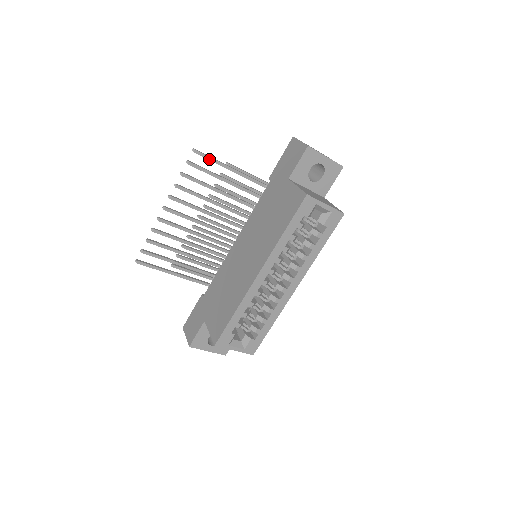
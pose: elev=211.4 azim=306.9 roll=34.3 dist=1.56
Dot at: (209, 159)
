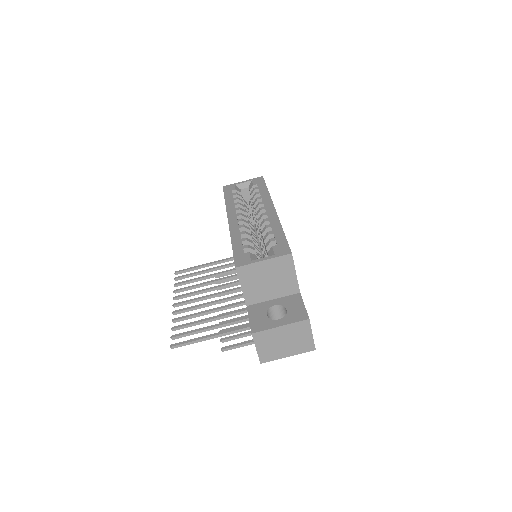
Dot at: (189, 269)
